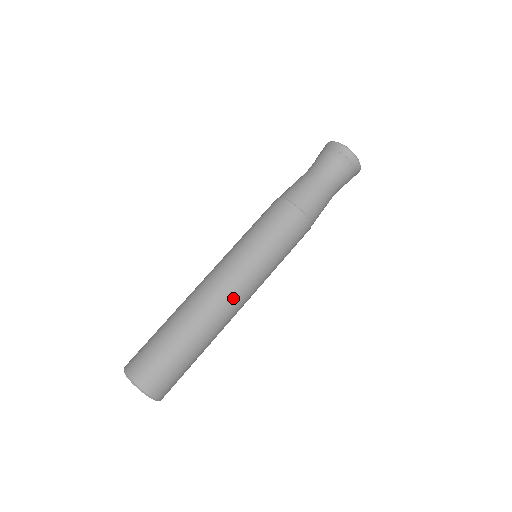
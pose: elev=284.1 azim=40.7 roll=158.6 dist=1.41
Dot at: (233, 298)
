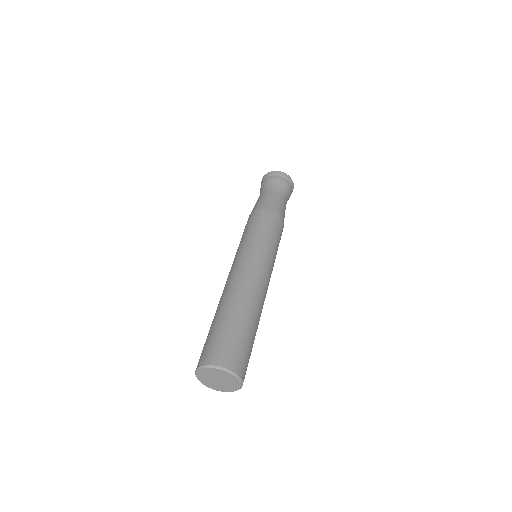
Dot at: occluded
